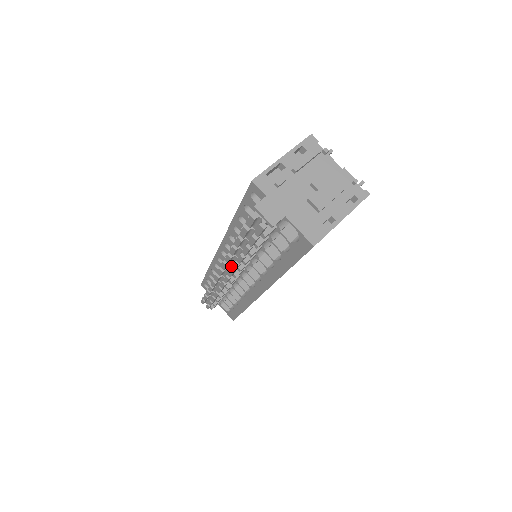
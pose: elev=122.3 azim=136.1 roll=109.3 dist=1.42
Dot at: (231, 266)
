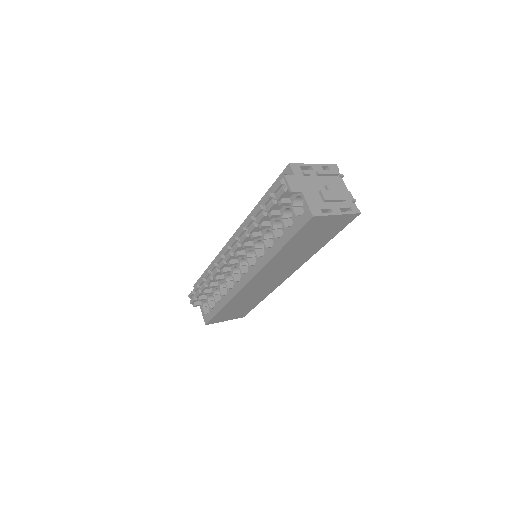
Dot at: (238, 243)
